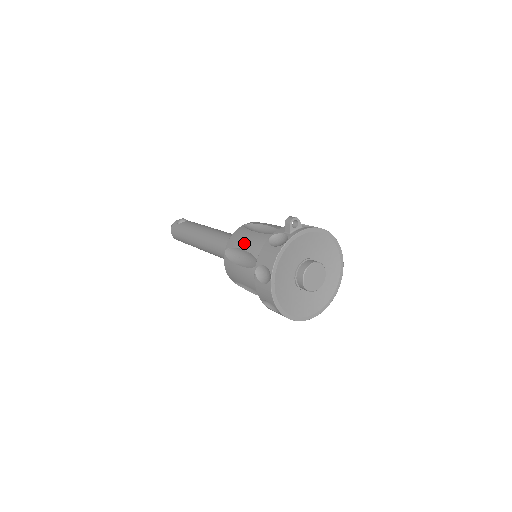
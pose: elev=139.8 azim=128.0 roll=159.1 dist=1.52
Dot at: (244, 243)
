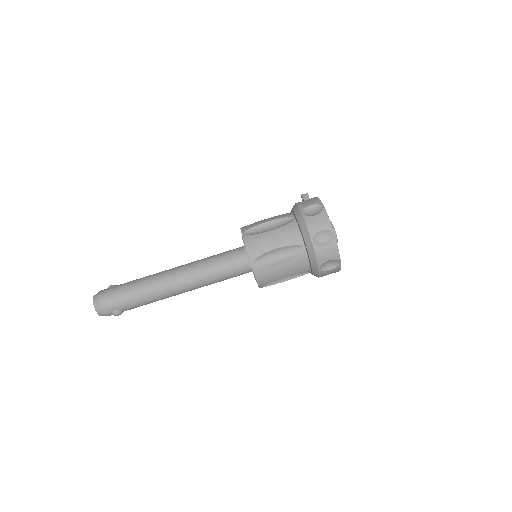
Dot at: (266, 220)
